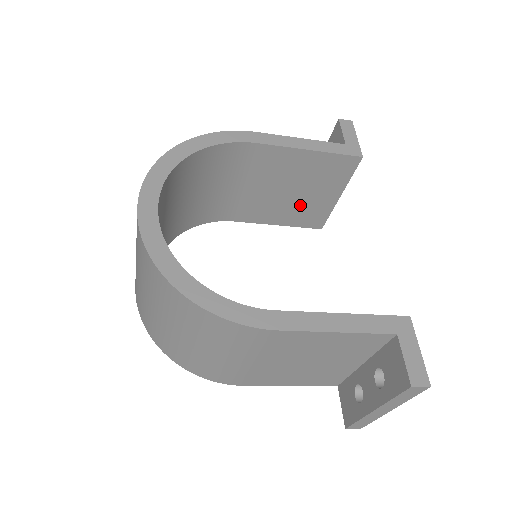
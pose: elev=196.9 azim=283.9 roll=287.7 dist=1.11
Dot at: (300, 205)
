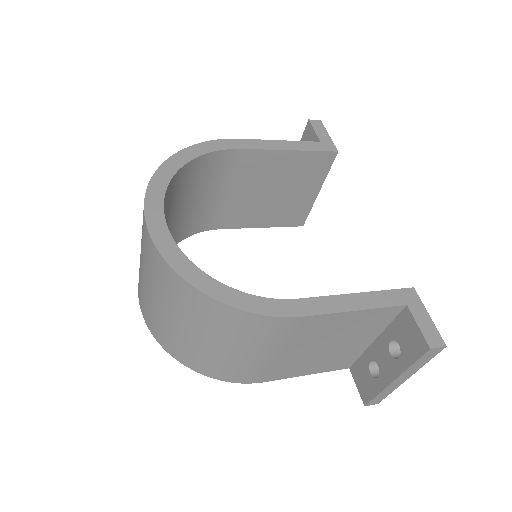
Dot at: (282, 205)
